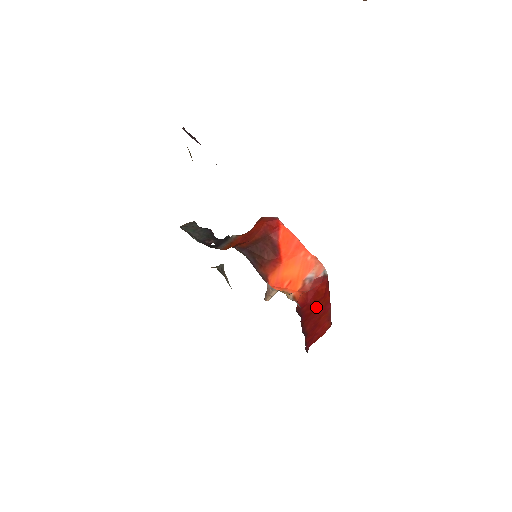
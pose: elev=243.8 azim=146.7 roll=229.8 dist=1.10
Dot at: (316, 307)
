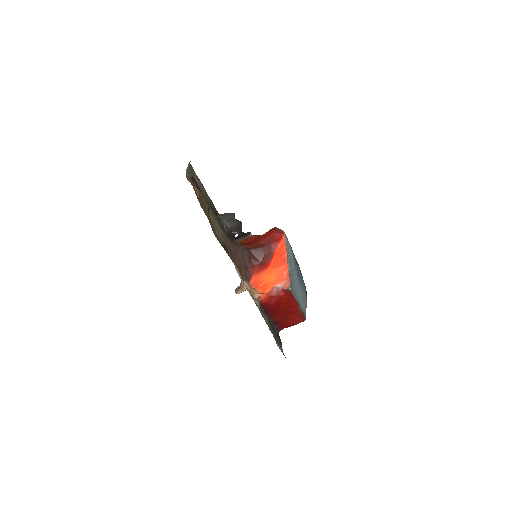
Dot at: (281, 307)
